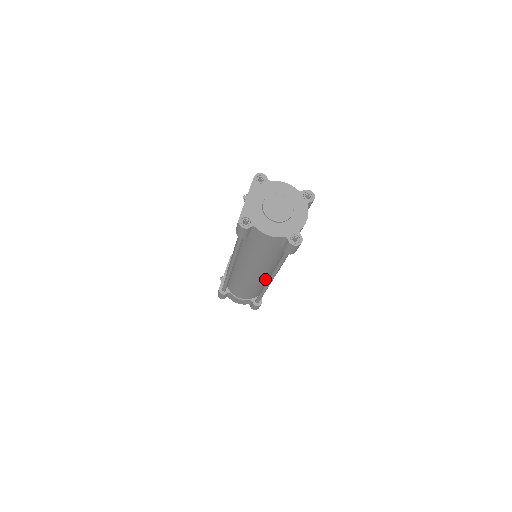
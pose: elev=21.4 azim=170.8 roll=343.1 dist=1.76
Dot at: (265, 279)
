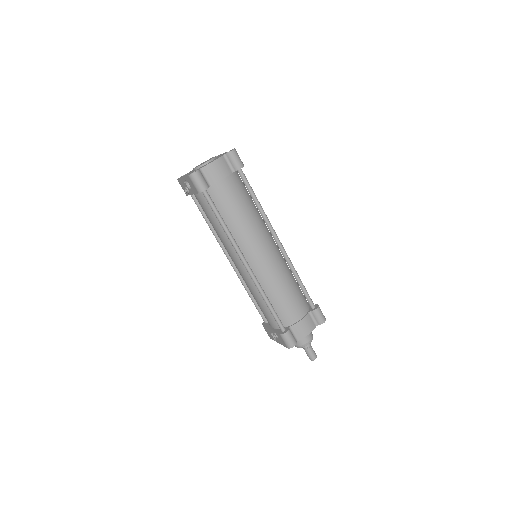
Dot at: (280, 257)
